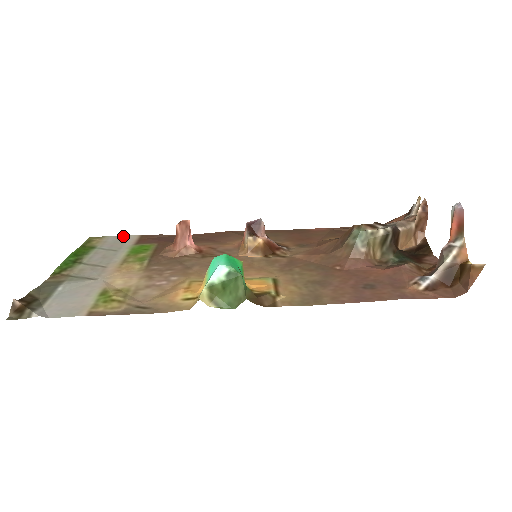
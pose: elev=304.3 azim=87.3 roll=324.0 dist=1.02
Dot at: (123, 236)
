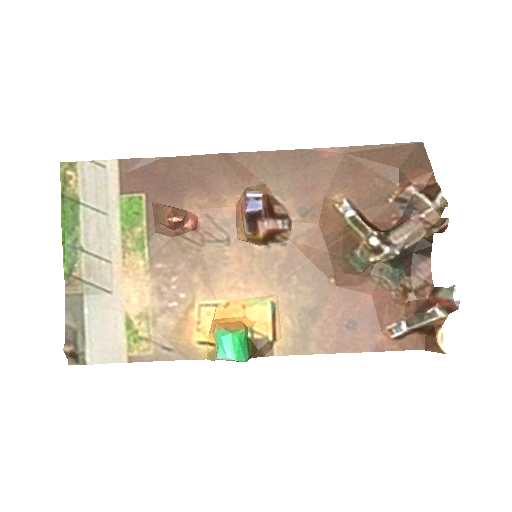
Dot at: (99, 164)
